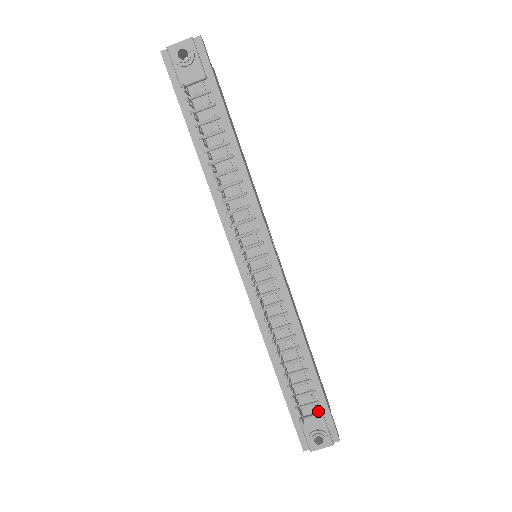
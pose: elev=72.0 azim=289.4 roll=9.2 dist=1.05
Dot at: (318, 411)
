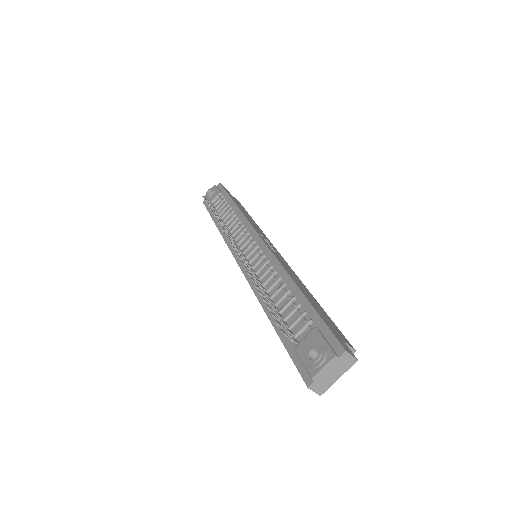
Dot at: (314, 331)
